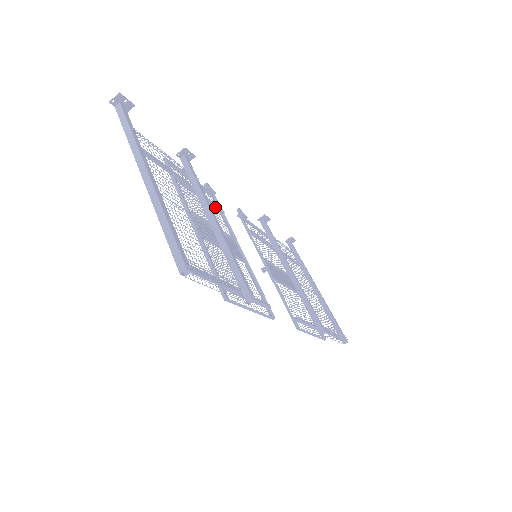
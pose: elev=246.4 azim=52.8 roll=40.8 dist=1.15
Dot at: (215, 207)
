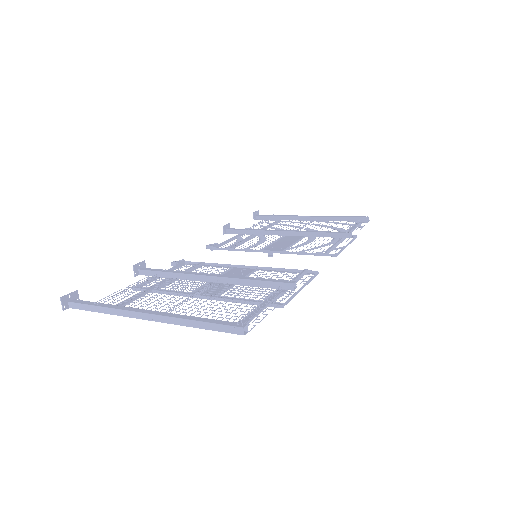
Dot at: (196, 268)
